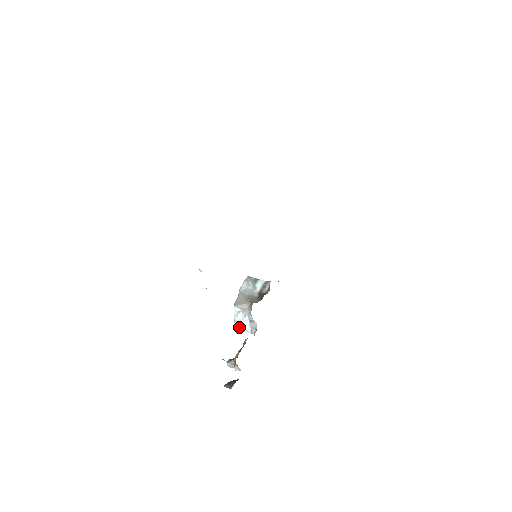
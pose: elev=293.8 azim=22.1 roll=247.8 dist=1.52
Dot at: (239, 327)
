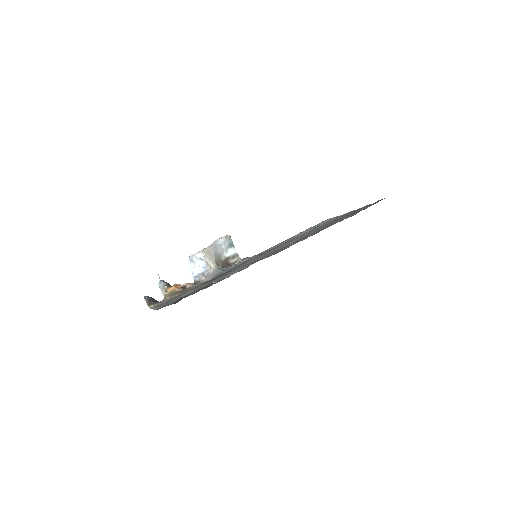
Dot at: (190, 263)
